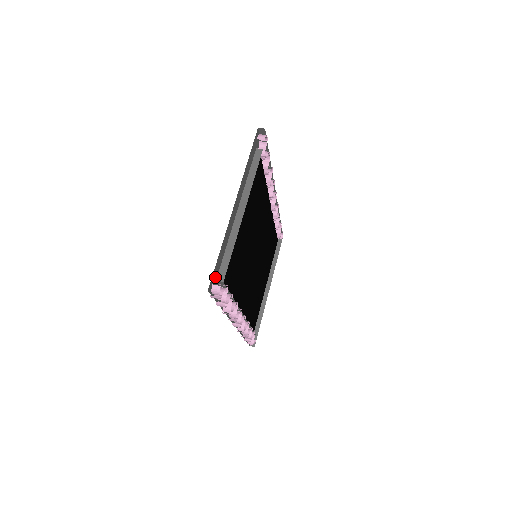
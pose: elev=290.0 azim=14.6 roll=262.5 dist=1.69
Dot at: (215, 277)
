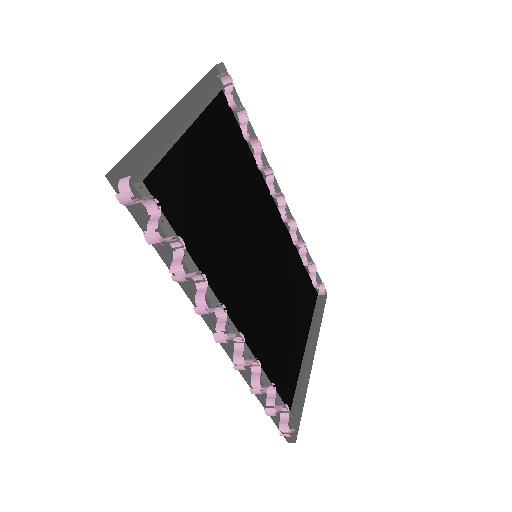
Dot at: occluded
